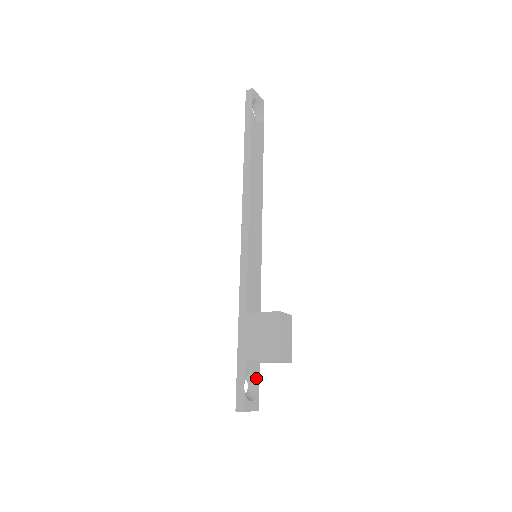
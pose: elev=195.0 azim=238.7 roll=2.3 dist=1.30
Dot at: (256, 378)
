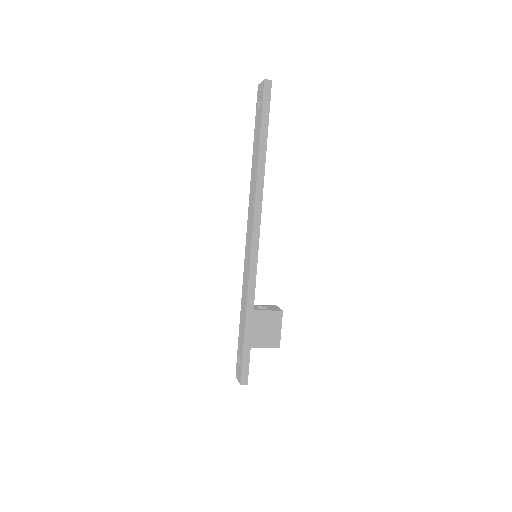
Dot at: occluded
